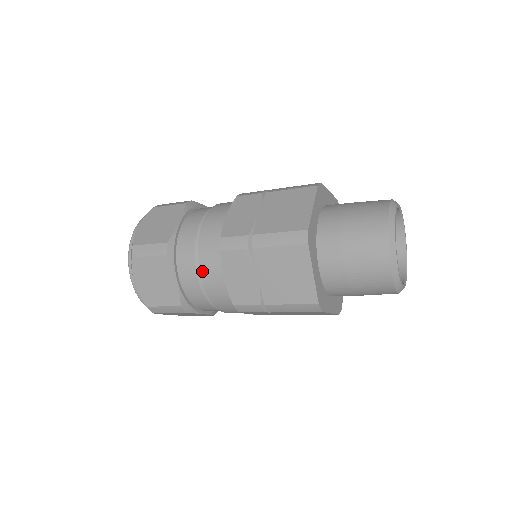
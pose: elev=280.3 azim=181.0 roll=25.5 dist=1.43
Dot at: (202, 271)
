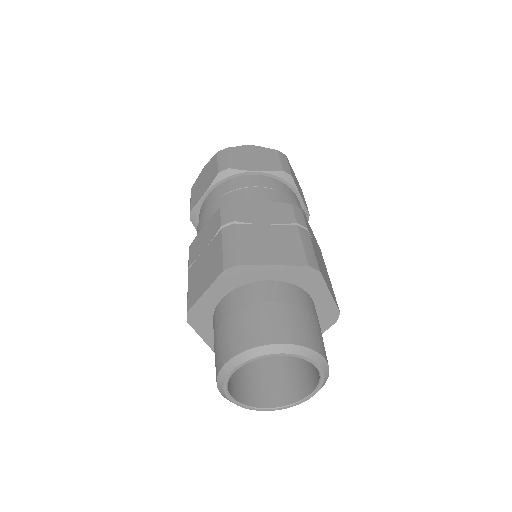
Dot at: occluded
